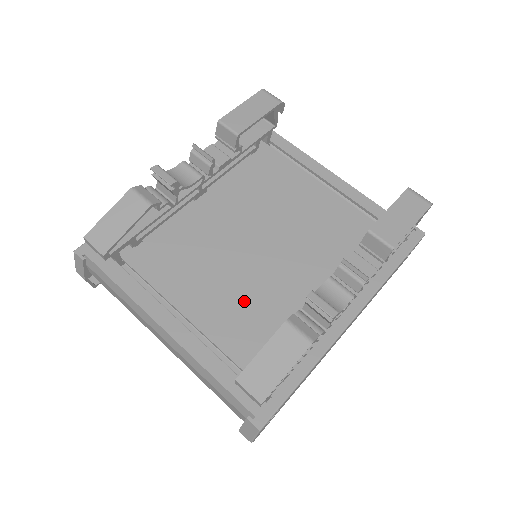
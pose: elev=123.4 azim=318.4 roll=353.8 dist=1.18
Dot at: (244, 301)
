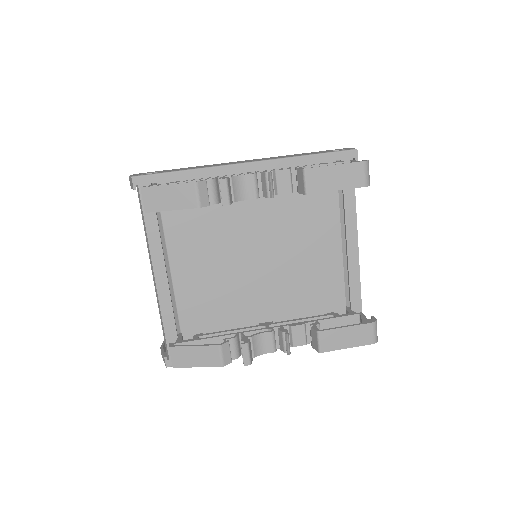
Dot at: (216, 295)
